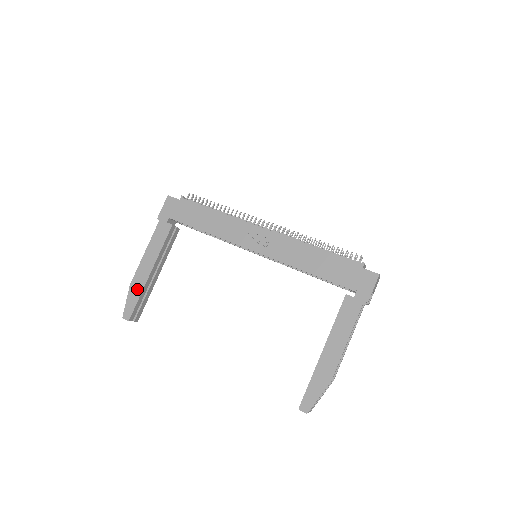
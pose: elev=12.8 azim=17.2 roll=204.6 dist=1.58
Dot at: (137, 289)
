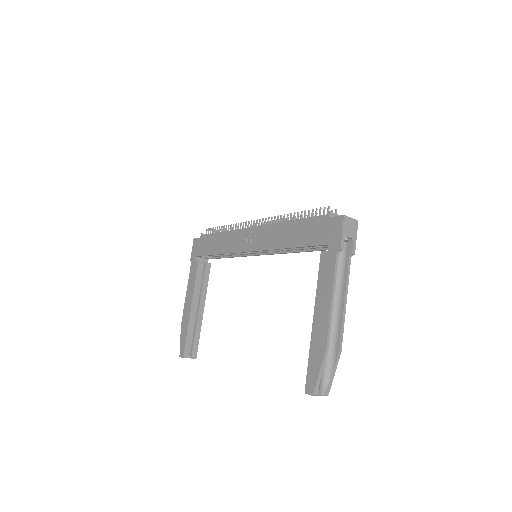
Dot at: (185, 327)
